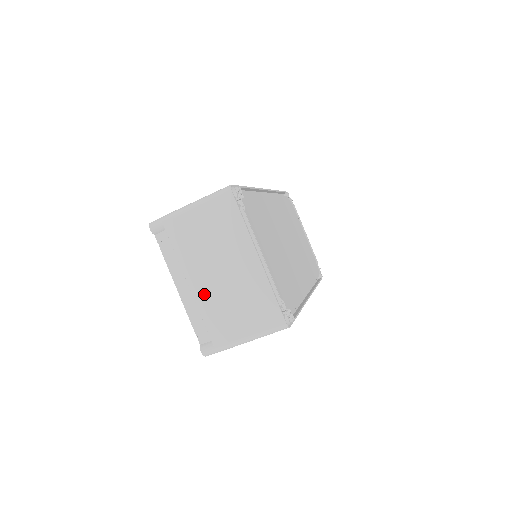
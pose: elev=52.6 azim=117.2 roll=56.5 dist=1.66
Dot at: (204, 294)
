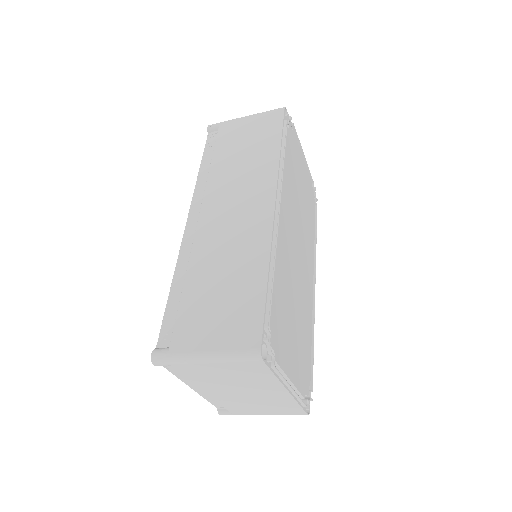
Dot at: (223, 398)
